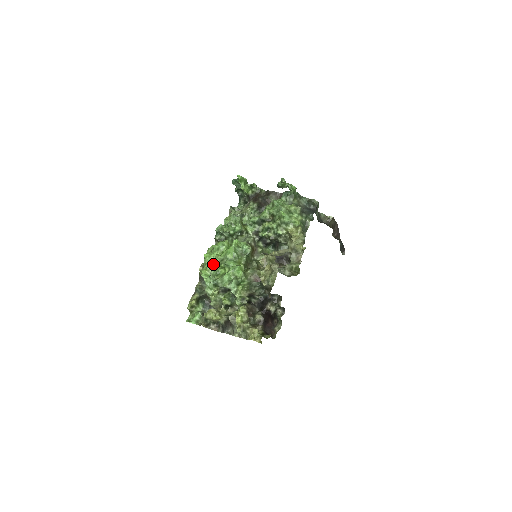
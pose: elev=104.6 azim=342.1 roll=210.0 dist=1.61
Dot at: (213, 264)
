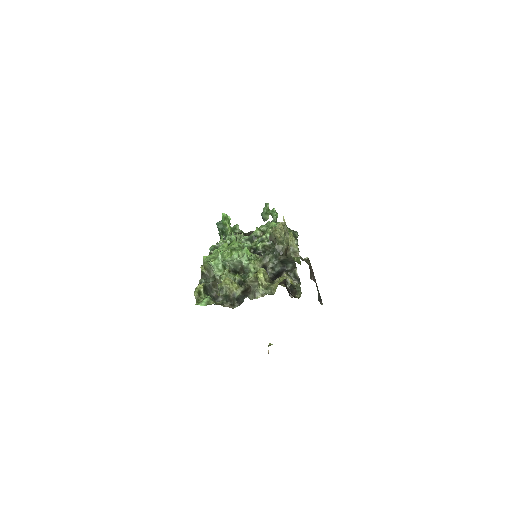
Dot at: (216, 258)
